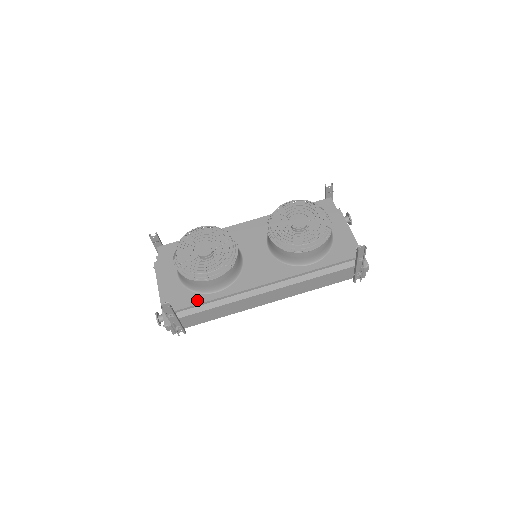
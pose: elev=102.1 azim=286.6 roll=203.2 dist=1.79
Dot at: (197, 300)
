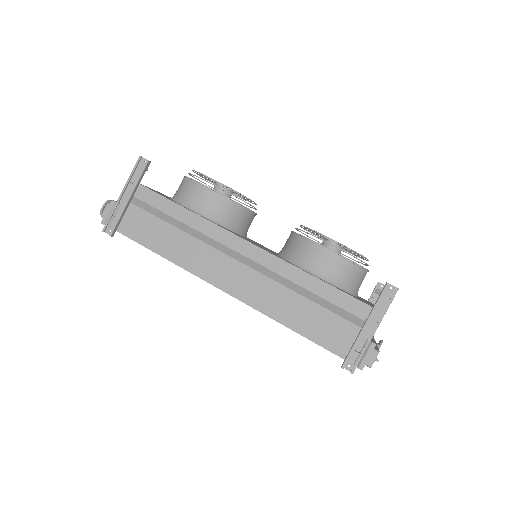
Dot at: (169, 199)
